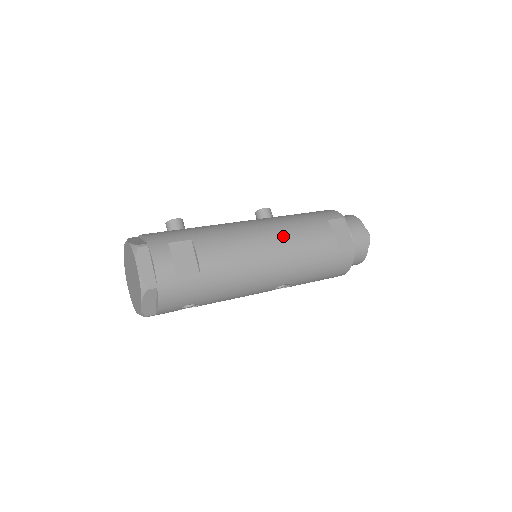
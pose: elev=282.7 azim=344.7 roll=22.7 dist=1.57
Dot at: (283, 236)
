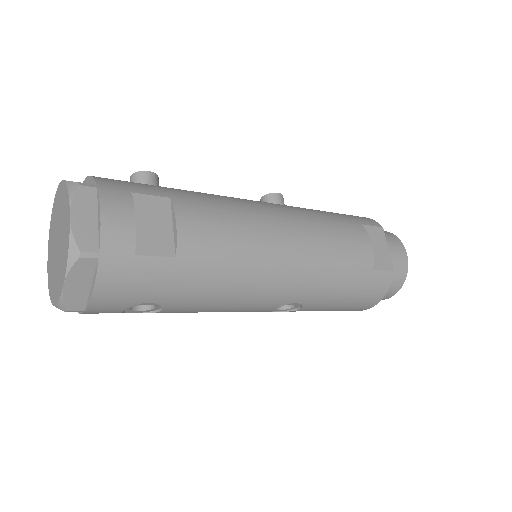
Dot at: (305, 228)
